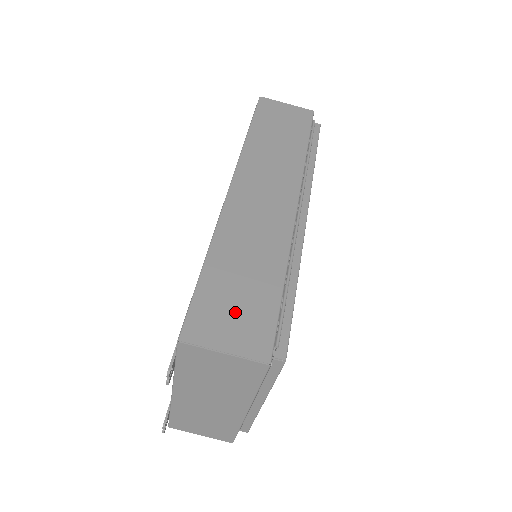
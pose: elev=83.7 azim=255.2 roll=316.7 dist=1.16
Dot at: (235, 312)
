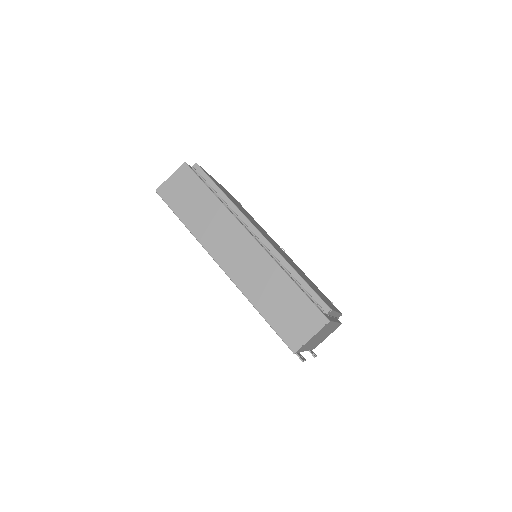
Dot at: (295, 318)
